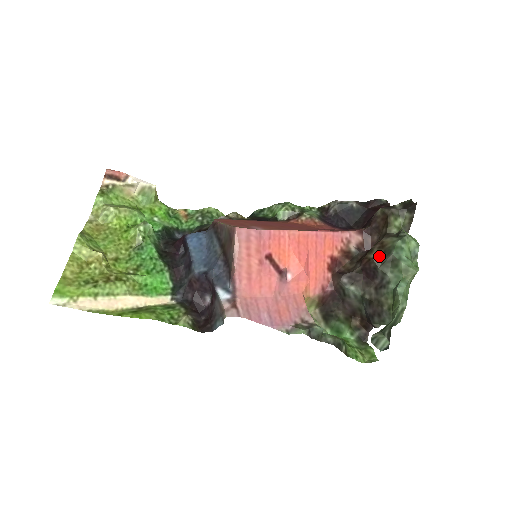
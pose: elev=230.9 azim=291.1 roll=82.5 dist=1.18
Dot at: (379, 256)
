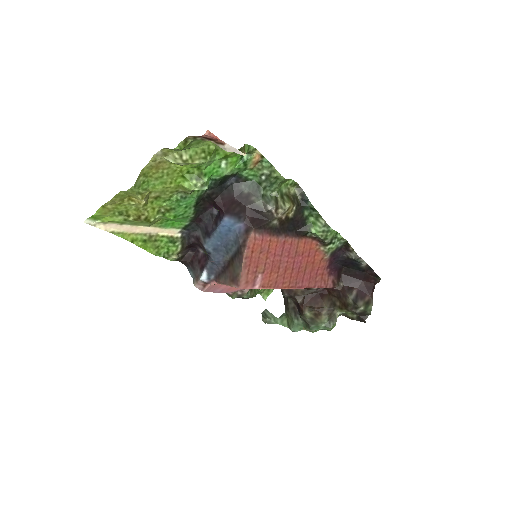
Dot at: (308, 317)
